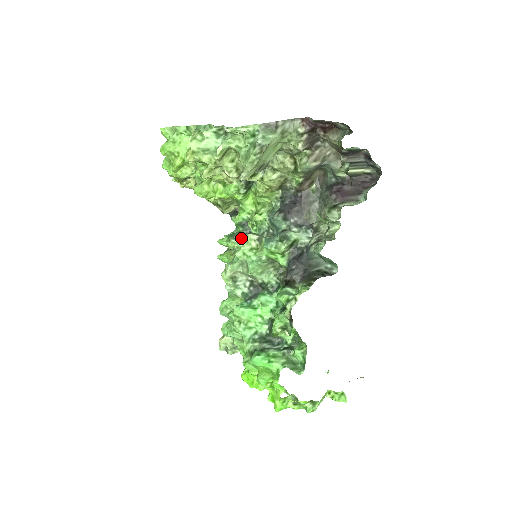
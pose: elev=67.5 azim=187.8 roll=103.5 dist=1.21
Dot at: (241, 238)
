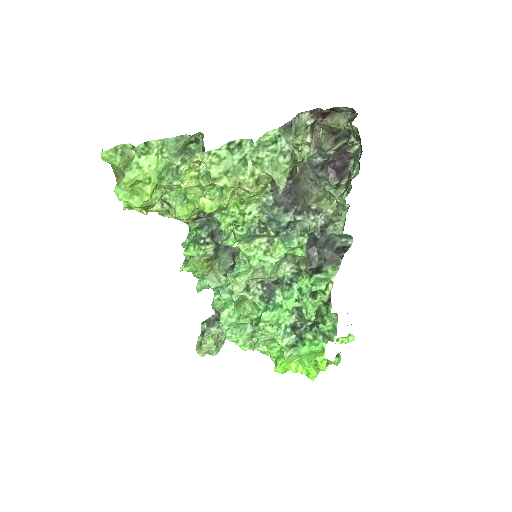
Dot at: (247, 246)
